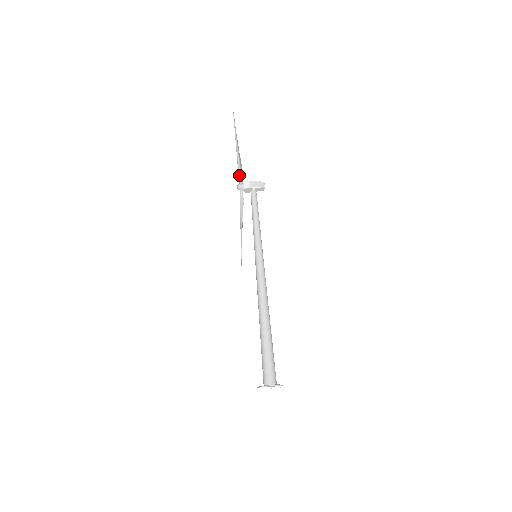
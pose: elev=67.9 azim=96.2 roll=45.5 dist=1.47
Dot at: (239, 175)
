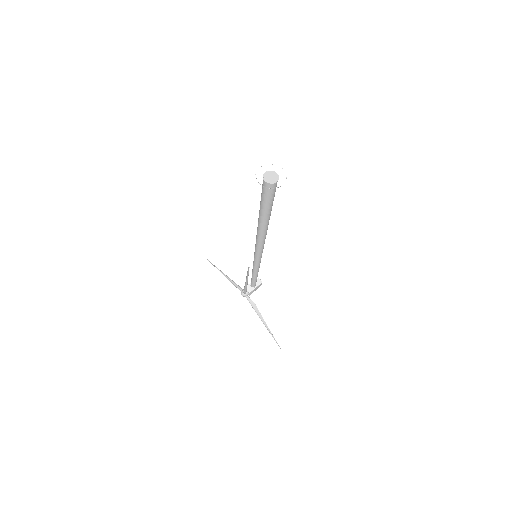
Dot at: (236, 286)
